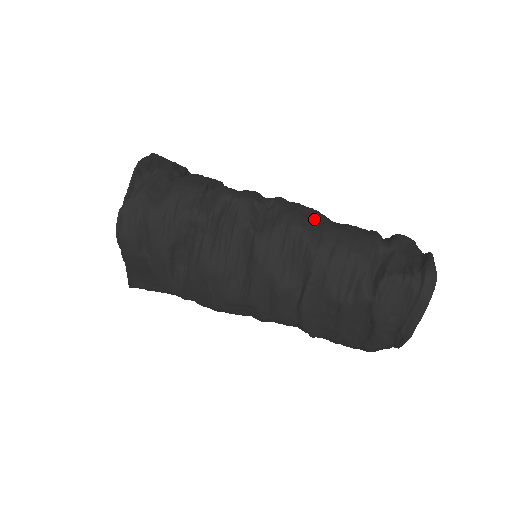
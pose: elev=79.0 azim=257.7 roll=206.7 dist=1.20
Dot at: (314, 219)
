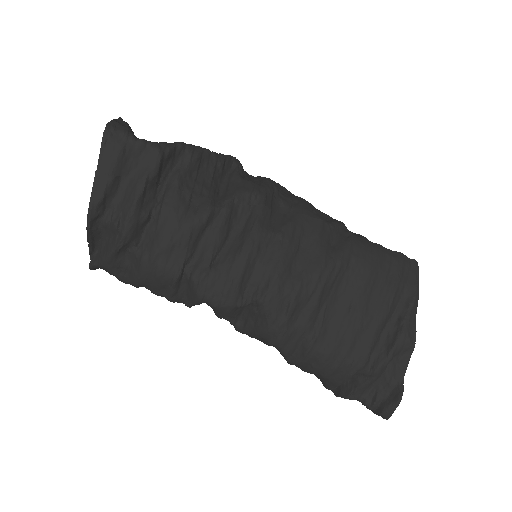
Dot at: (302, 331)
